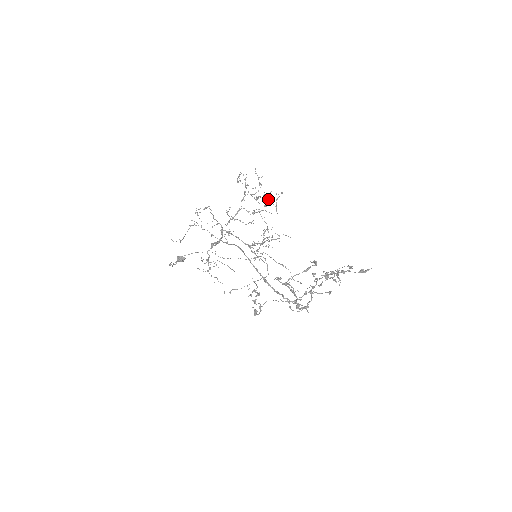
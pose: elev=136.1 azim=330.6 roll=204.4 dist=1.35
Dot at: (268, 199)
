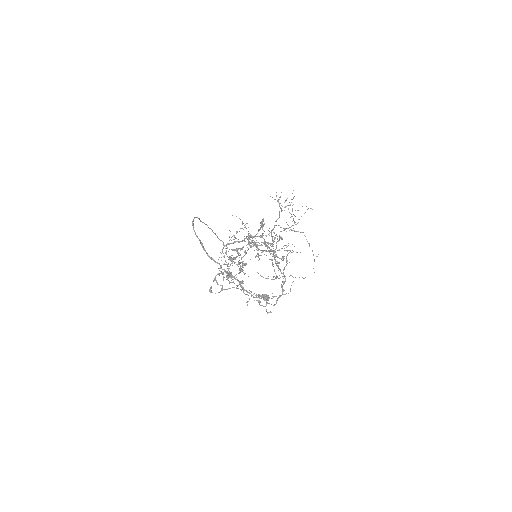
Dot at: occluded
